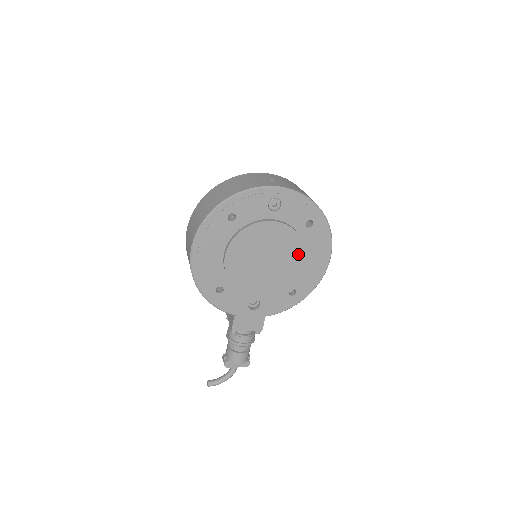
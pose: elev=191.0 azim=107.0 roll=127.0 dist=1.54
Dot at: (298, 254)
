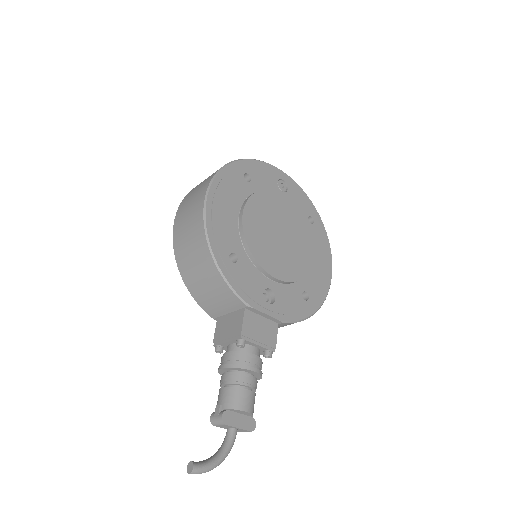
Dot at: (308, 244)
